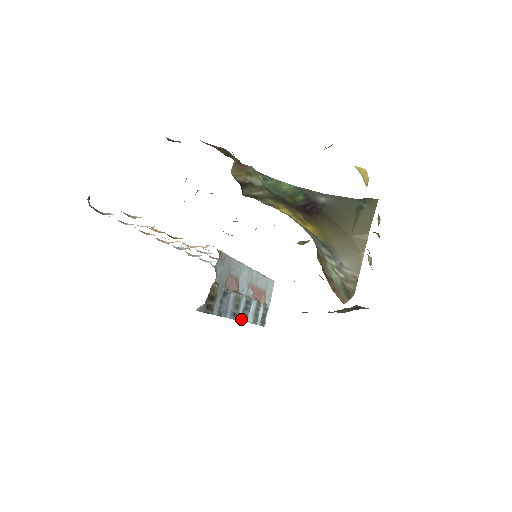
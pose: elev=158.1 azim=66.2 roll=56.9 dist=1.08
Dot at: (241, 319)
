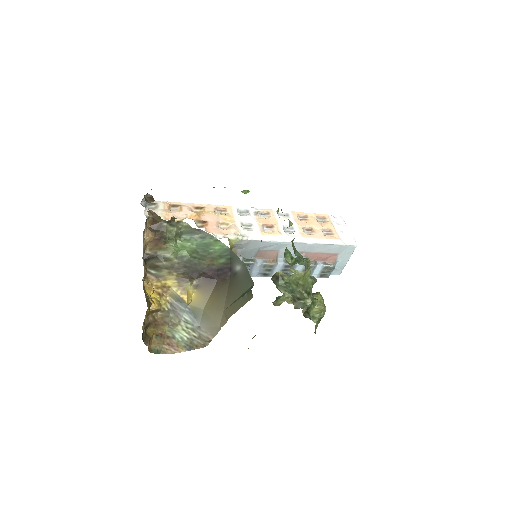
Dot at: occluded
